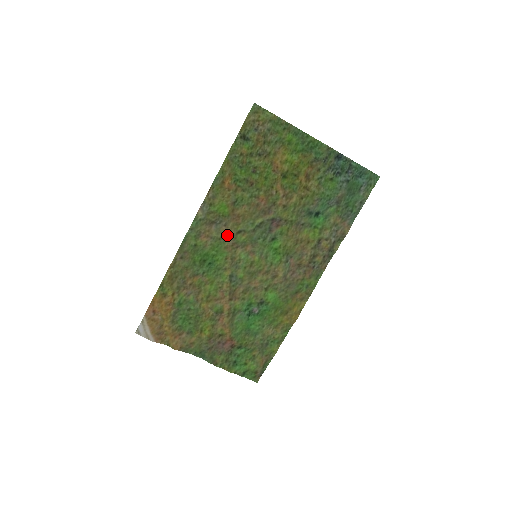
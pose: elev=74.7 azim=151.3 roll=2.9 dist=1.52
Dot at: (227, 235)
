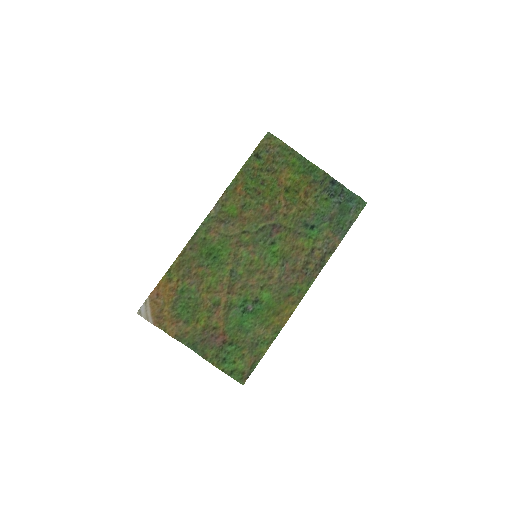
Dot at: (233, 233)
